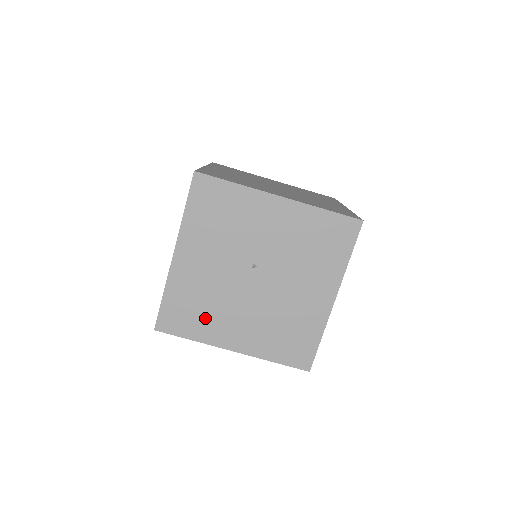
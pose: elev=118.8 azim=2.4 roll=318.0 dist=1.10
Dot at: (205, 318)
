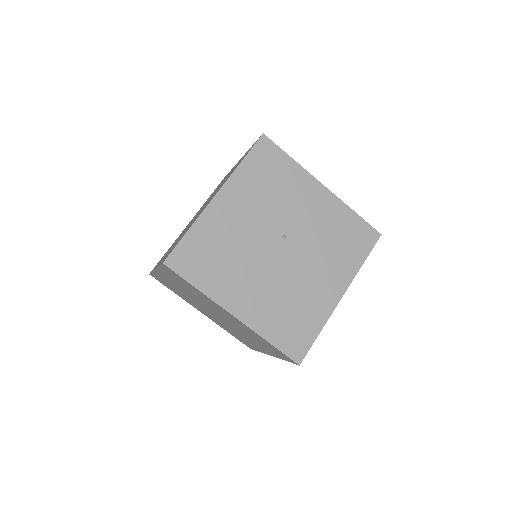
Dot at: (220, 270)
